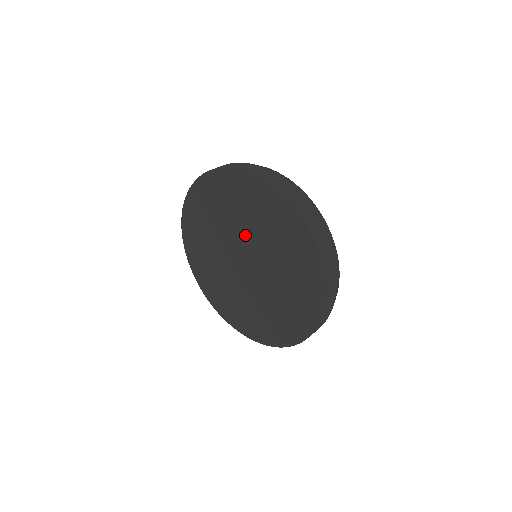
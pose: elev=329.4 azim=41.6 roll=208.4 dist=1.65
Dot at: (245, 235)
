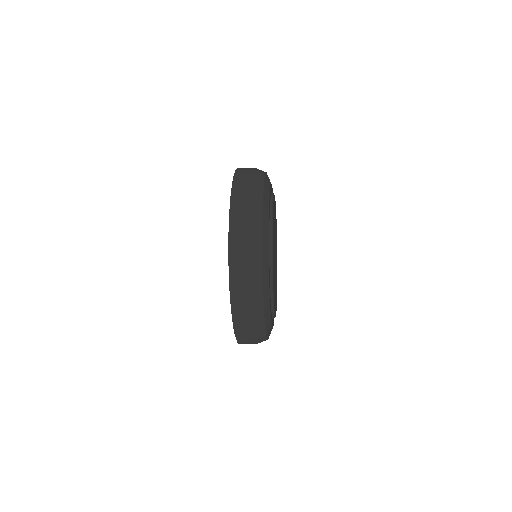
Dot at: occluded
